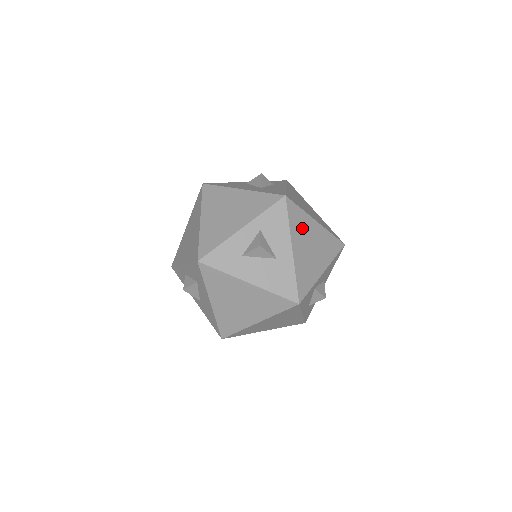
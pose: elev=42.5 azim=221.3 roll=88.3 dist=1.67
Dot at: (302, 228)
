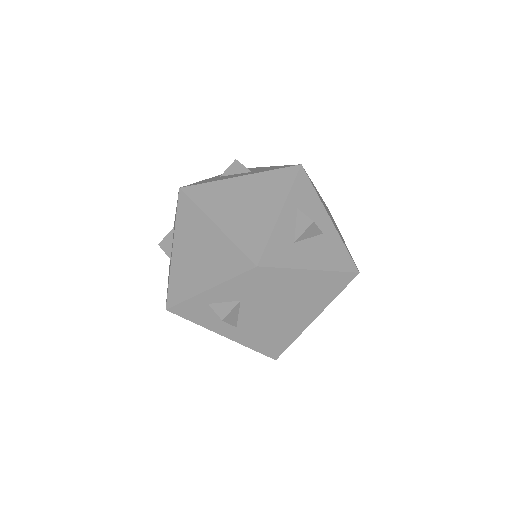
Dot at: occluded
